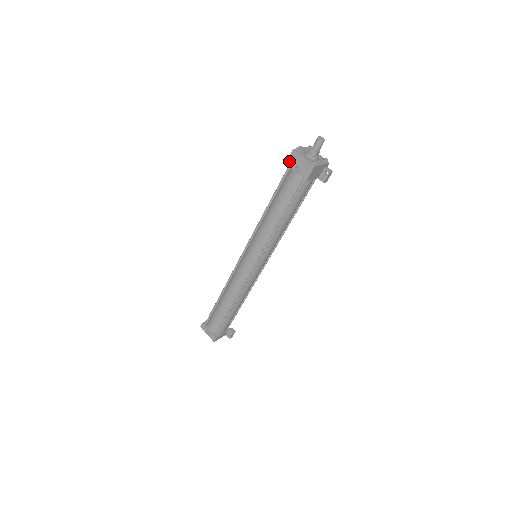
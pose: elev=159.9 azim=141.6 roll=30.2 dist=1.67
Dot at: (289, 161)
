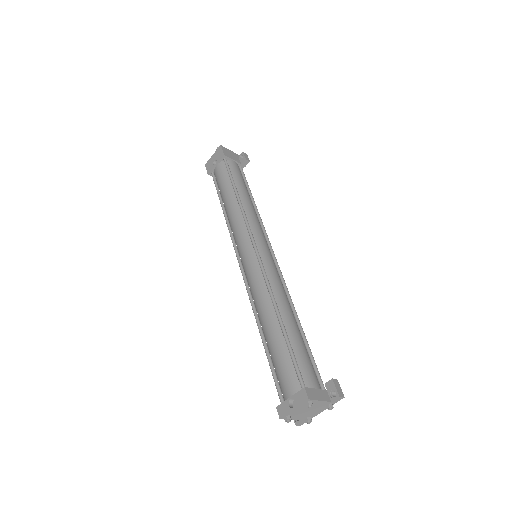
Dot at: (208, 170)
